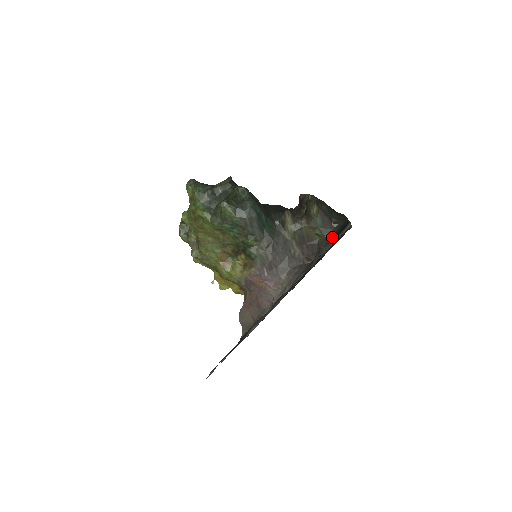
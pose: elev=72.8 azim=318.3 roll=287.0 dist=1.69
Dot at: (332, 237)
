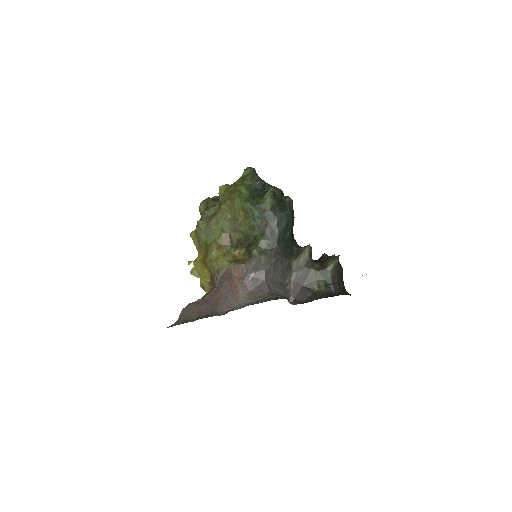
Dot at: (331, 295)
